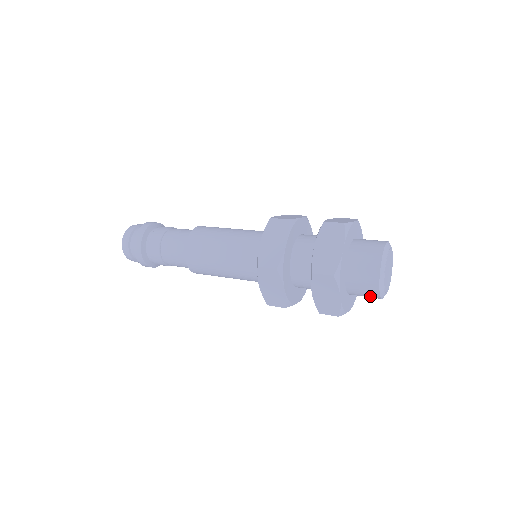
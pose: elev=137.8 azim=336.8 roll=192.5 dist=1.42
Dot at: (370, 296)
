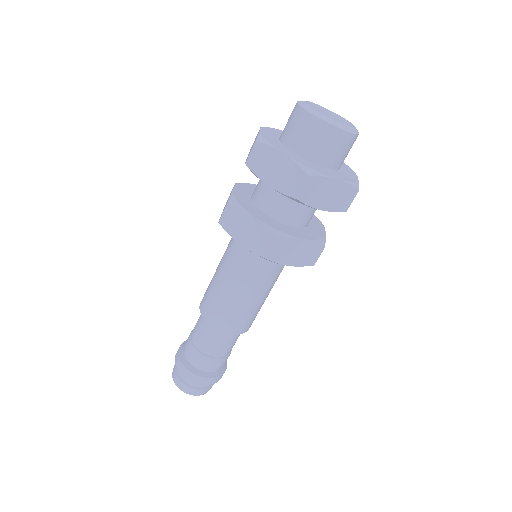
Dot at: (350, 146)
